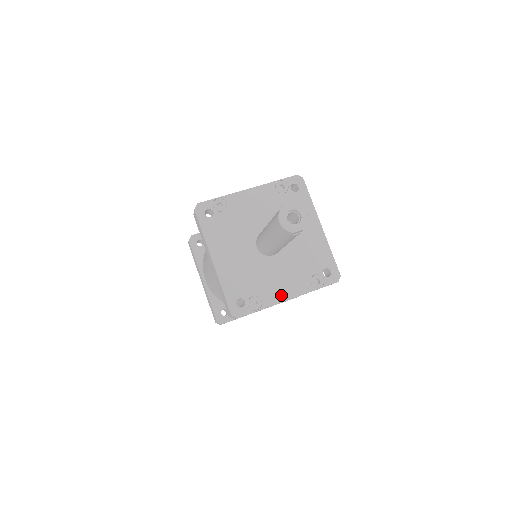
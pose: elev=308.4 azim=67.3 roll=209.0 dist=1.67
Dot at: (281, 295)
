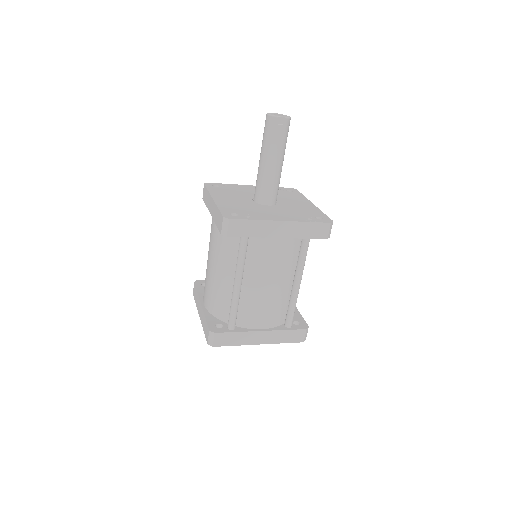
Dot at: (274, 218)
